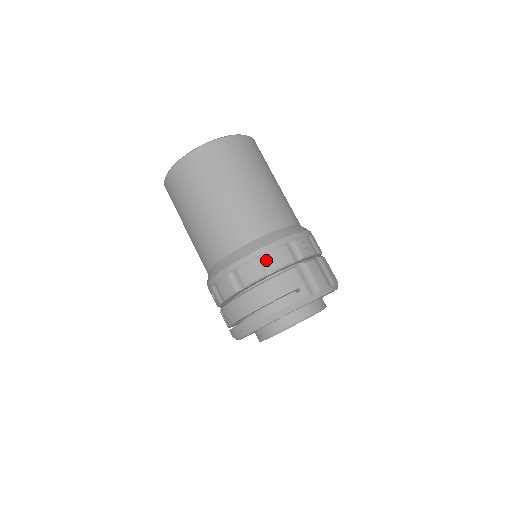
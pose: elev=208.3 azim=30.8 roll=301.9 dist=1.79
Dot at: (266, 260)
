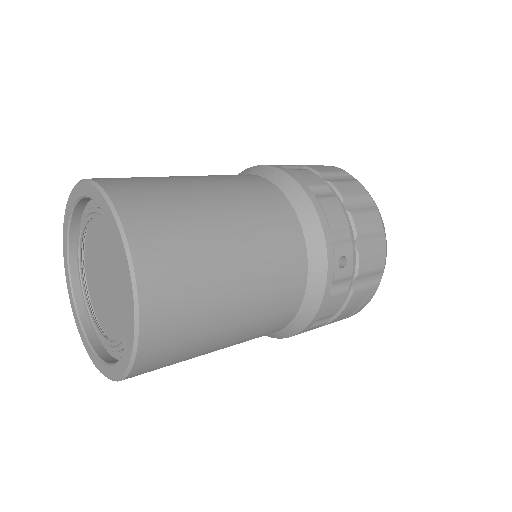
Dot at: (321, 319)
